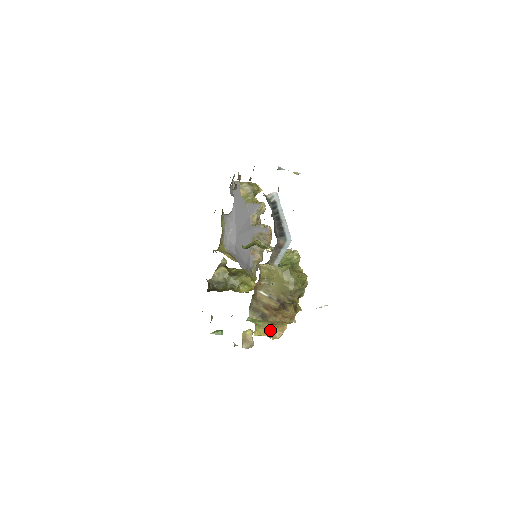
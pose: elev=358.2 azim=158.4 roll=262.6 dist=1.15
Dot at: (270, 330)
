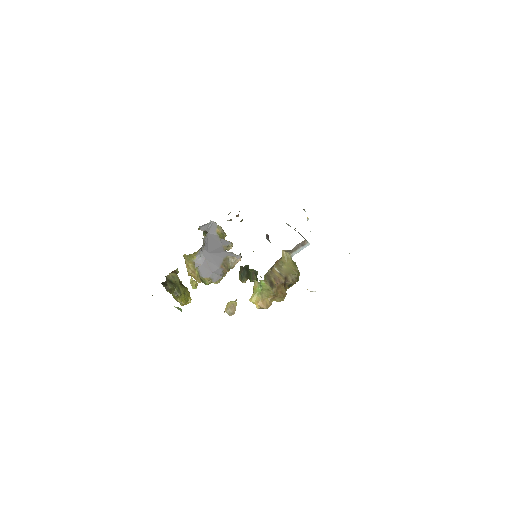
Dot at: (263, 300)
